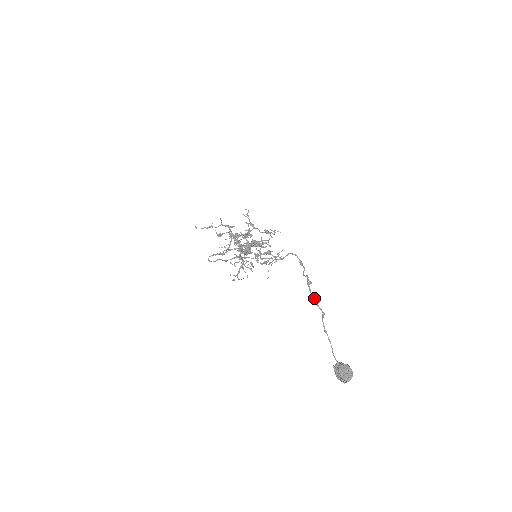
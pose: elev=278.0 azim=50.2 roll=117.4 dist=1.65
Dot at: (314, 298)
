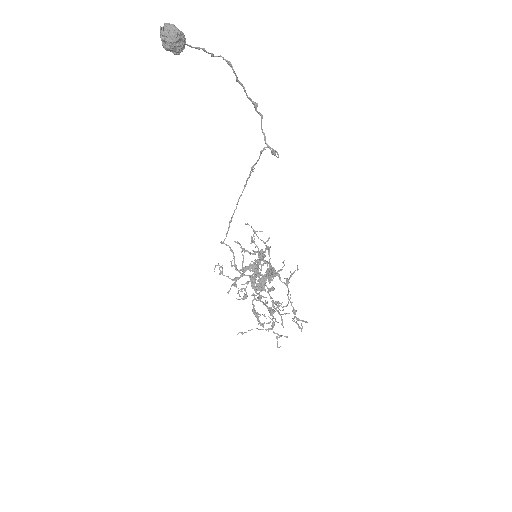
Dot at: (242, 84)
